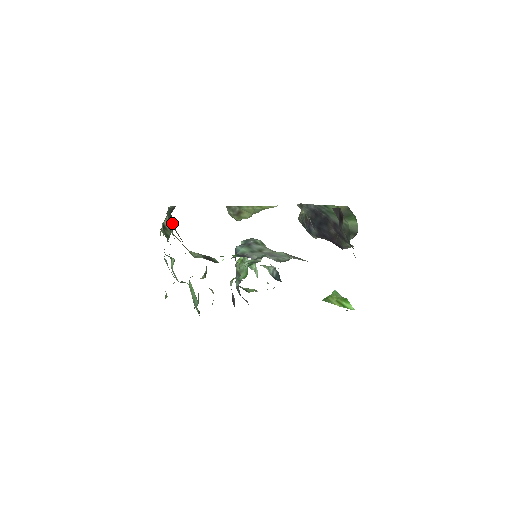
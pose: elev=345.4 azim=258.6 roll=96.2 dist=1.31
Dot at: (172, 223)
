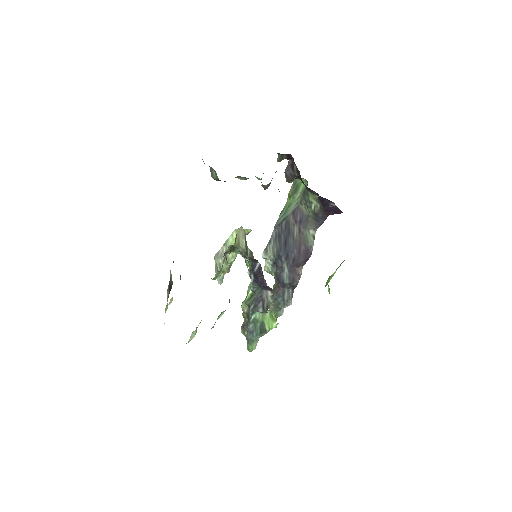
Dot at: occluded
